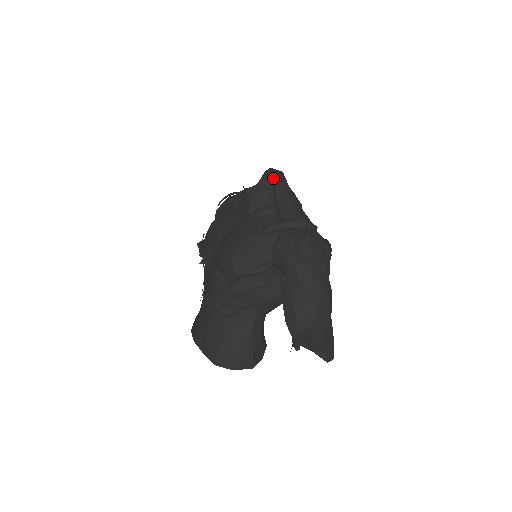
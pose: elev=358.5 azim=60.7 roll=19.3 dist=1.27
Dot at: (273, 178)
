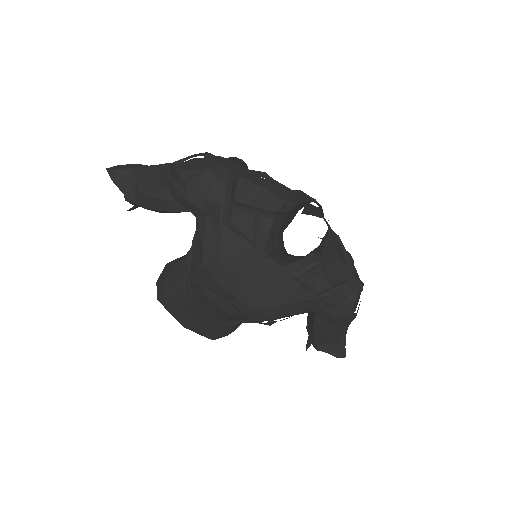
Dot at: occluded
